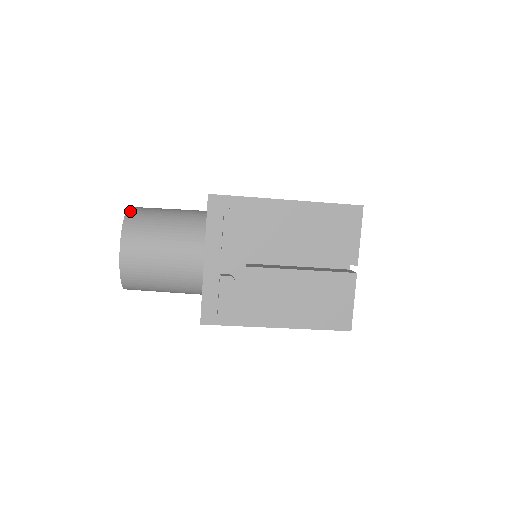
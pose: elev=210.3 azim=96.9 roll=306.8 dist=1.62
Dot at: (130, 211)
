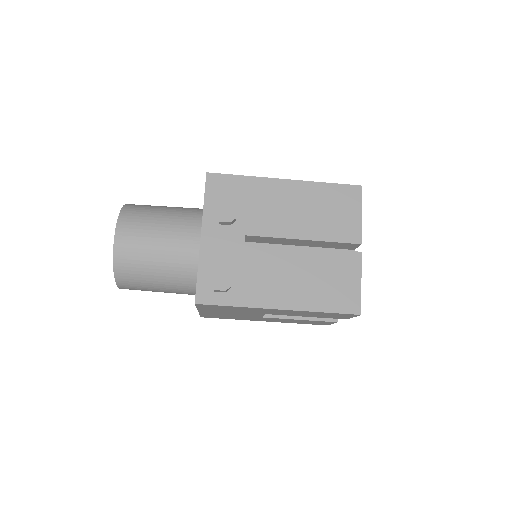
Dot at: (129, 204)
